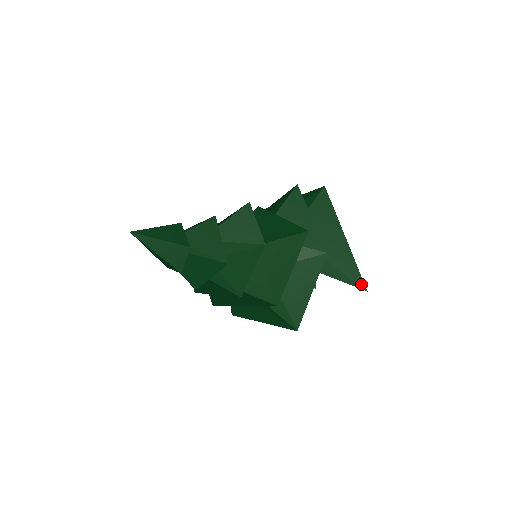
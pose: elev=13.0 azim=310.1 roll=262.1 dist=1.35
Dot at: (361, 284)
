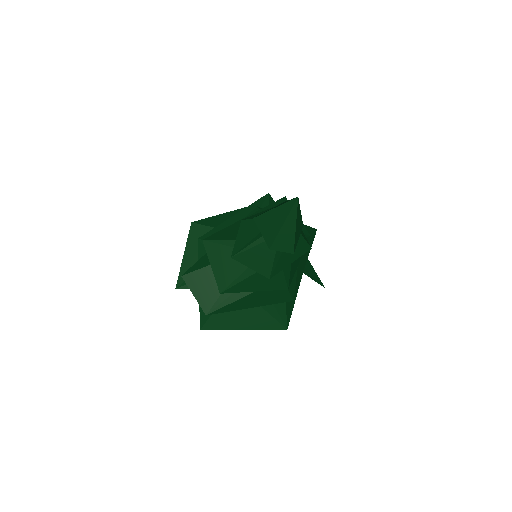
Dot at: (321, 282)
